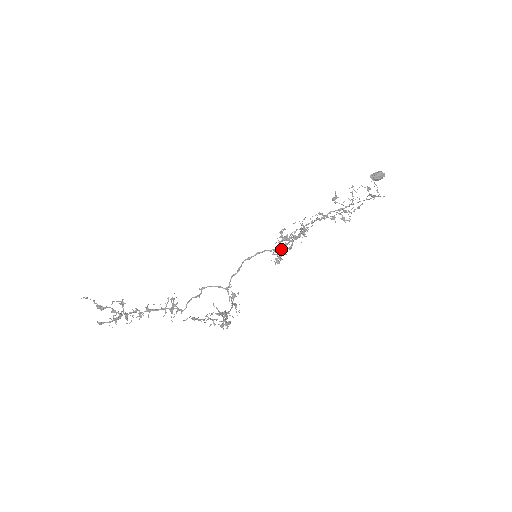
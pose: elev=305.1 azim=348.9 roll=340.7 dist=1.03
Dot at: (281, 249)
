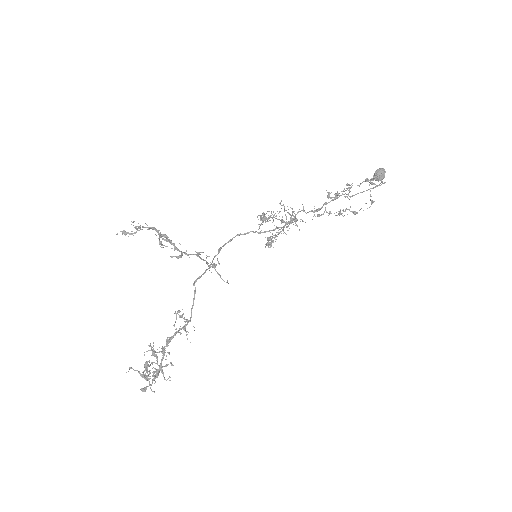
Dot at: occluded
